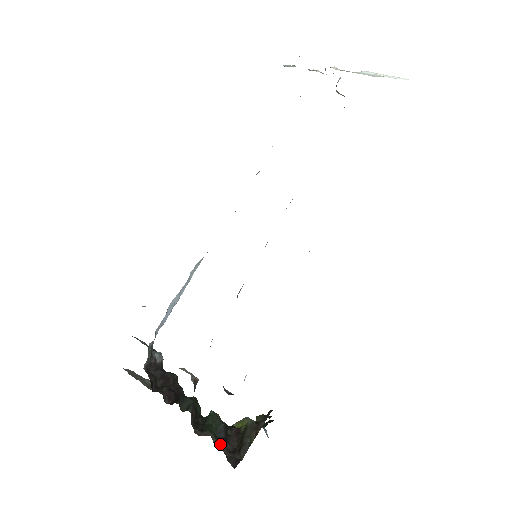
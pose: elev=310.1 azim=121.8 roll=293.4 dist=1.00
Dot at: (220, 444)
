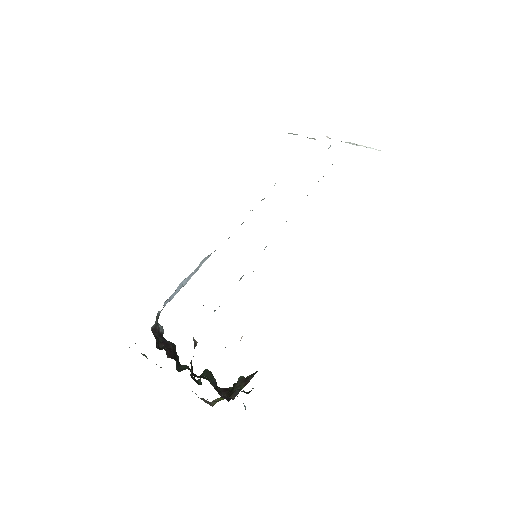
Dot at: (214, 388)
